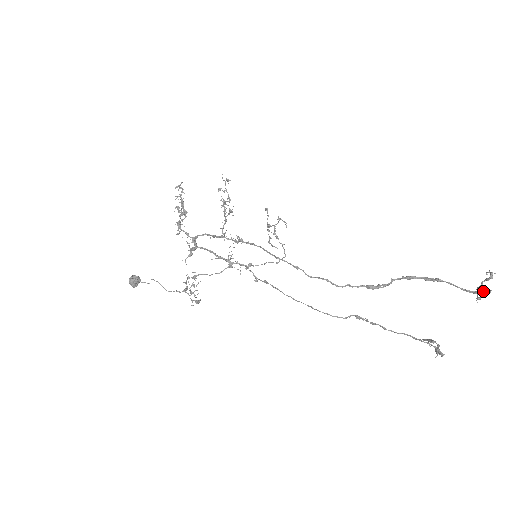
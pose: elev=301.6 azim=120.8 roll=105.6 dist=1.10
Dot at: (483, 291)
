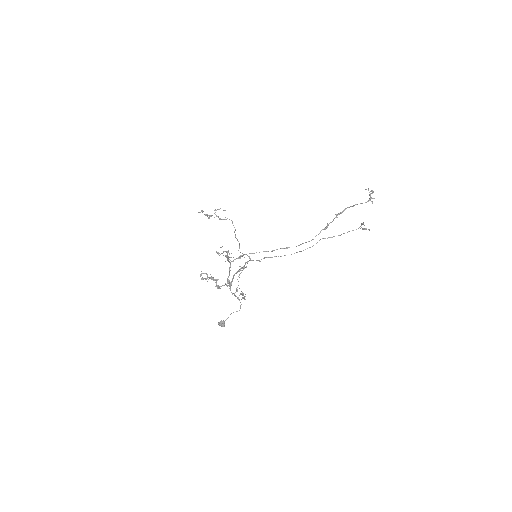
Dot at: occluded
